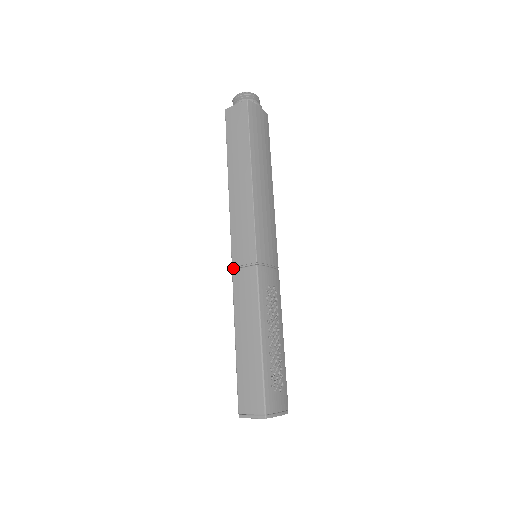
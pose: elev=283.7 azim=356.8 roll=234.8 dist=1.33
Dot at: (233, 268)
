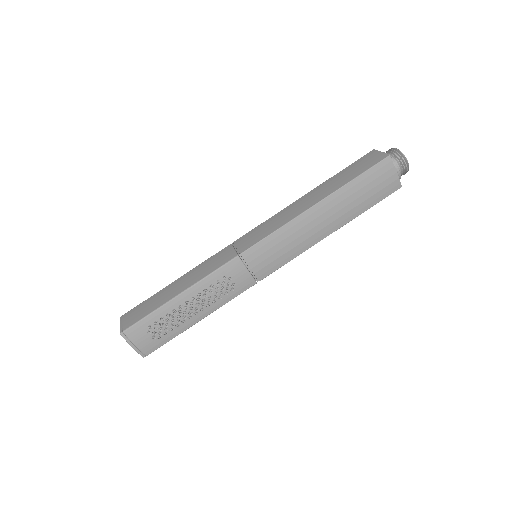
Dot at: (233, 243)
